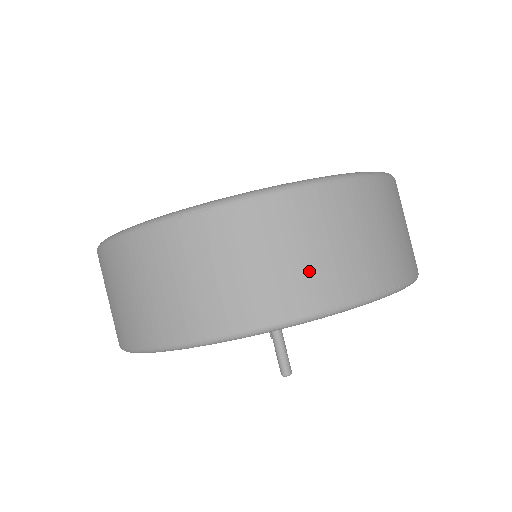
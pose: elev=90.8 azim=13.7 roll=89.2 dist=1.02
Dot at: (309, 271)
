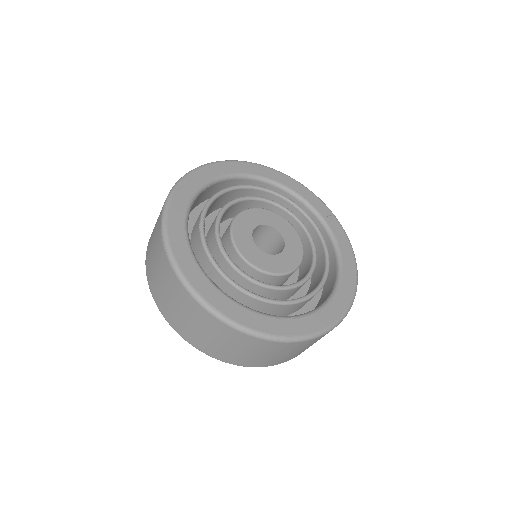
Dot at: (178, 317)
